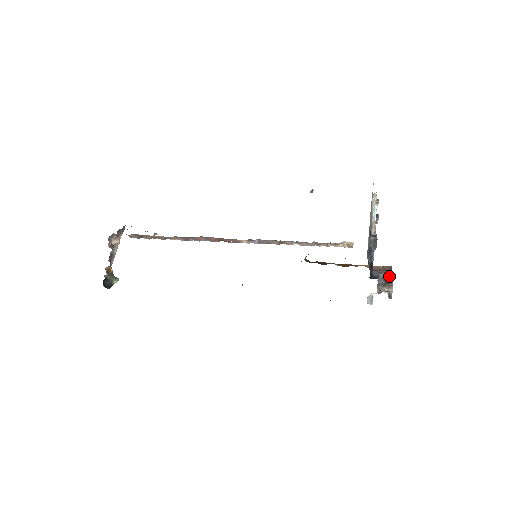
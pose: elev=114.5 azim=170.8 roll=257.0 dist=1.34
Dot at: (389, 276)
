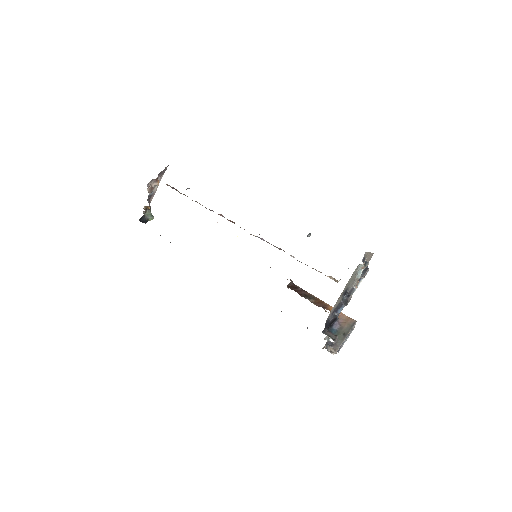
Dot at: (344, 335)
